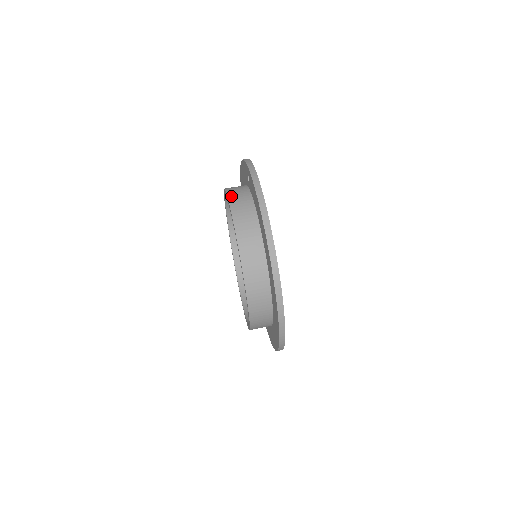
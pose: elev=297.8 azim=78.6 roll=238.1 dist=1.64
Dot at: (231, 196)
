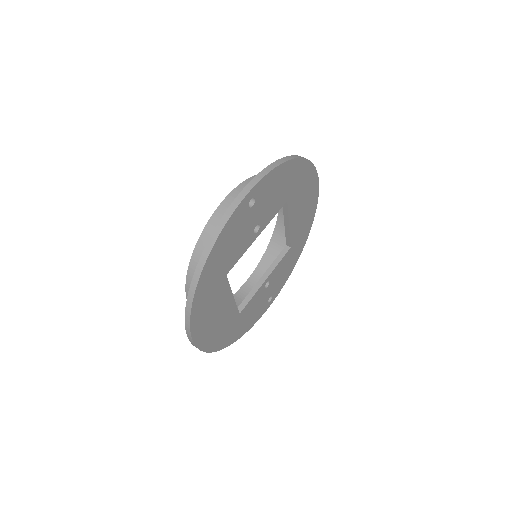
Dot at: (224, 205)
